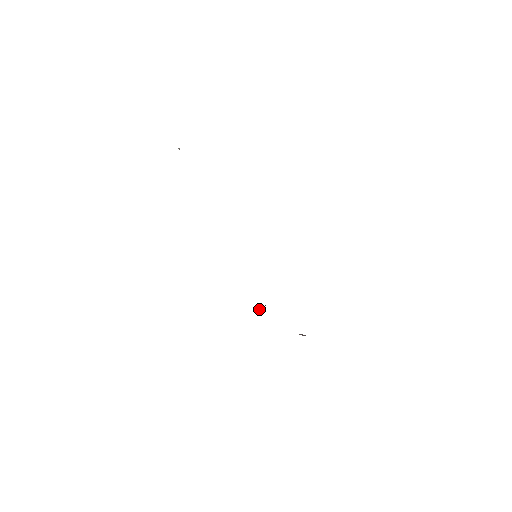
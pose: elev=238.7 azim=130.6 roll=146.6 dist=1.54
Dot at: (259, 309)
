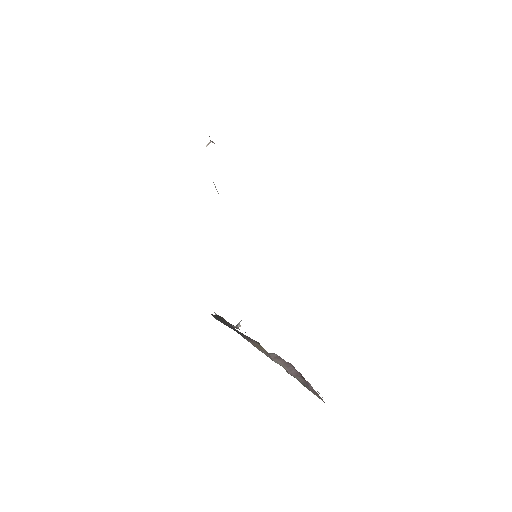
Dot at: (239, 325)
